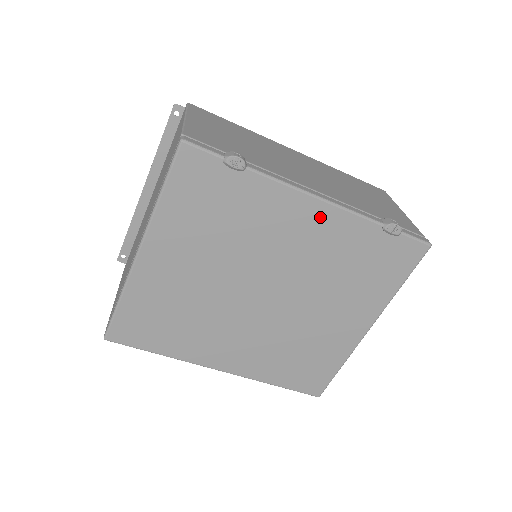
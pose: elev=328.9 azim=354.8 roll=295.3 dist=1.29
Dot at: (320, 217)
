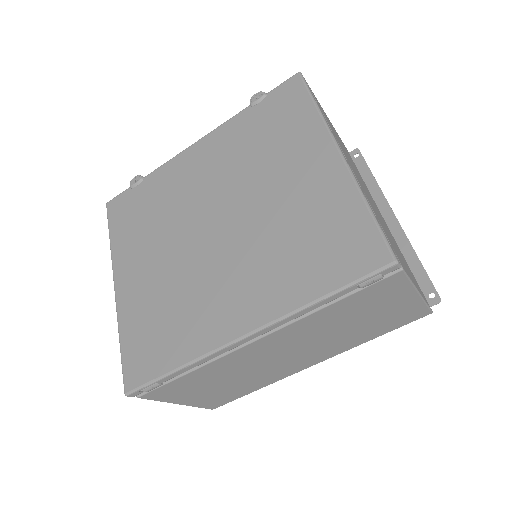
Dot at: (205, 148)
